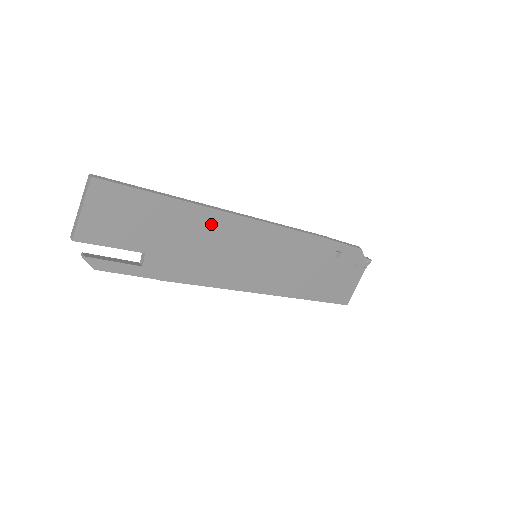
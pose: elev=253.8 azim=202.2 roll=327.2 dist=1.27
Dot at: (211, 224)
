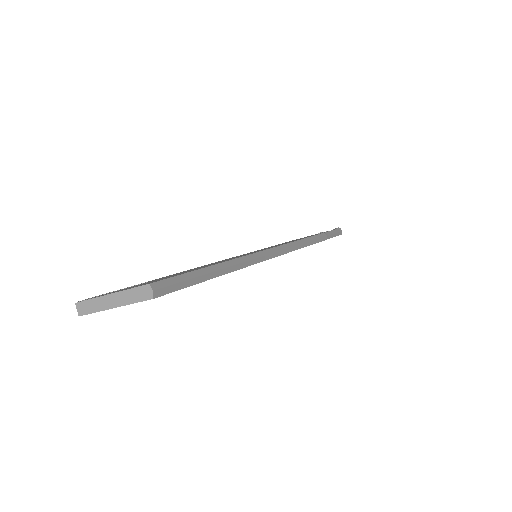
Dot at: occluded
